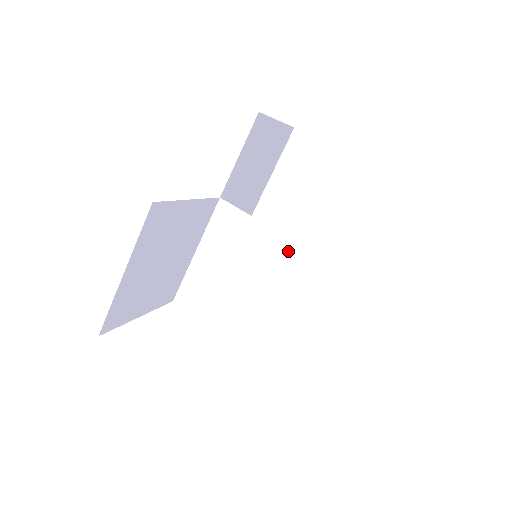
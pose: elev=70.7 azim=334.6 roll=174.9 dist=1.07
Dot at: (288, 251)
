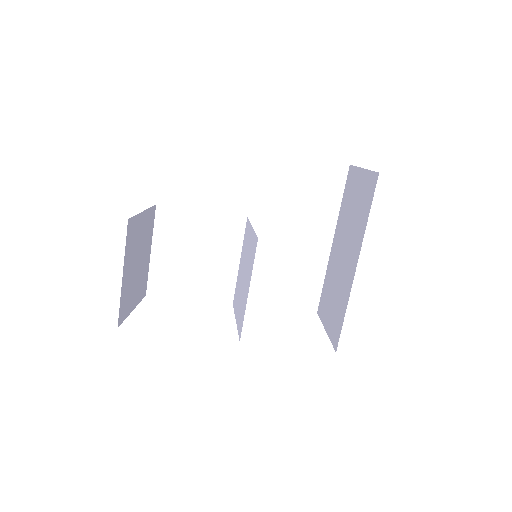
Dot at: (253, 242)
